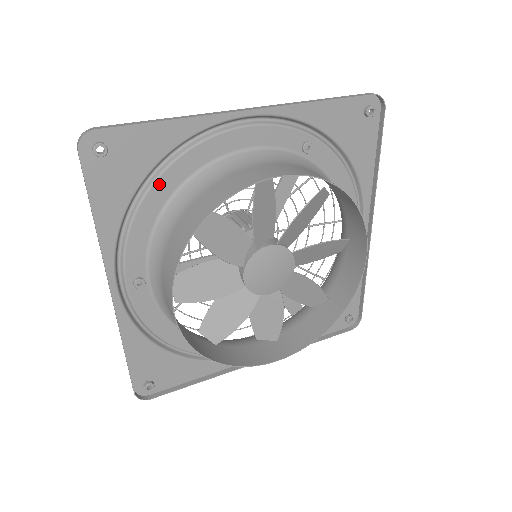
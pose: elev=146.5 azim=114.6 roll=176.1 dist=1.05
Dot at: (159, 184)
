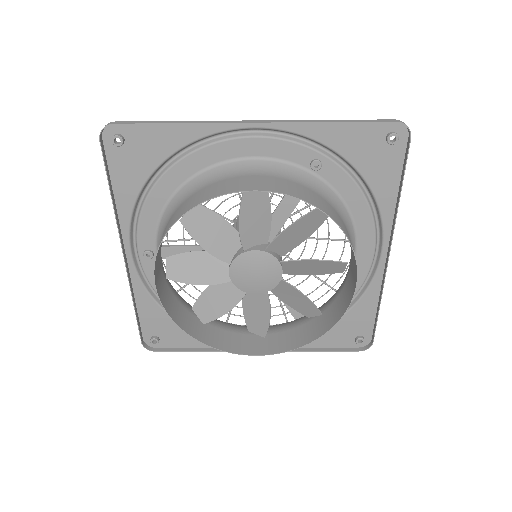
Dot at: (168, 176)
